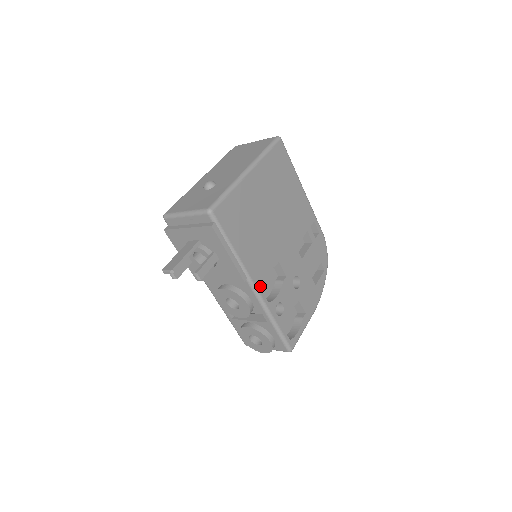
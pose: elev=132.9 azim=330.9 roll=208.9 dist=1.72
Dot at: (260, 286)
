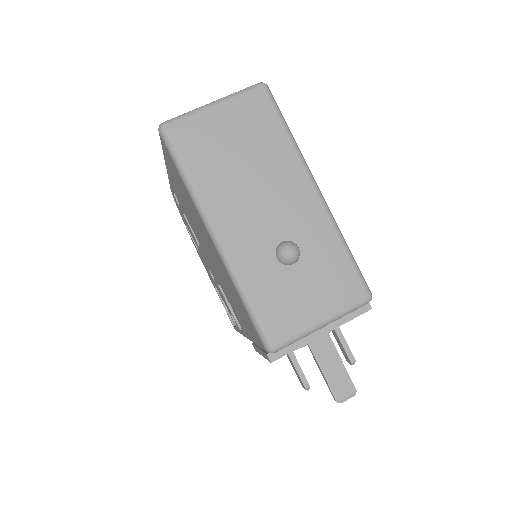
Dot at: occluded
